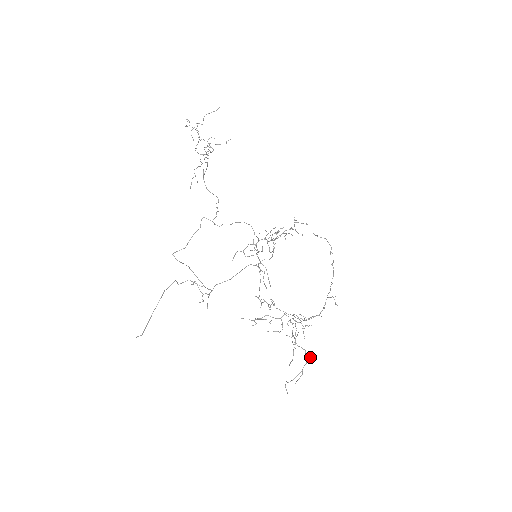
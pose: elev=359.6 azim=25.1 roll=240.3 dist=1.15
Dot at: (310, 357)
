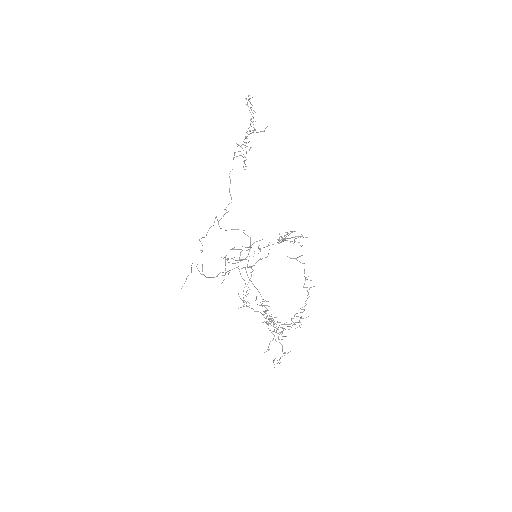
Dot at: occluded
